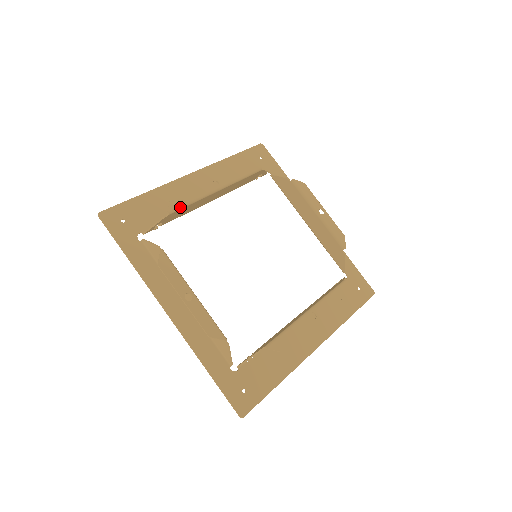
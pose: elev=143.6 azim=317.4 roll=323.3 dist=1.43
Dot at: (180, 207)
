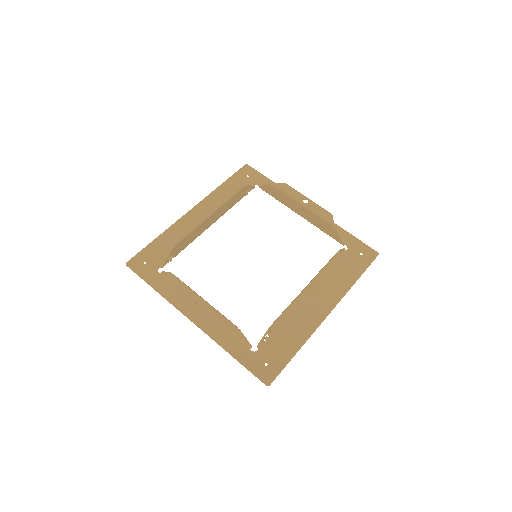
Dot at: (181, 238)
